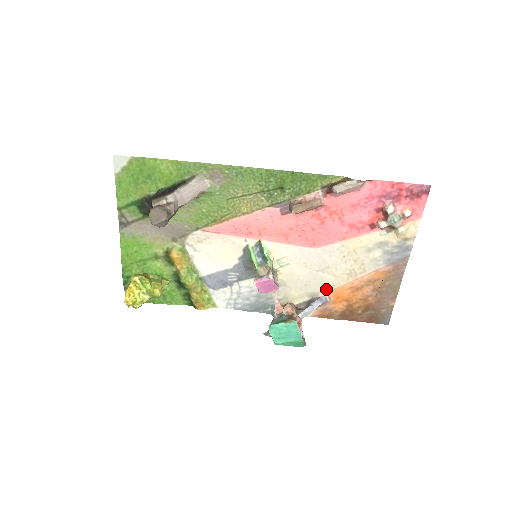
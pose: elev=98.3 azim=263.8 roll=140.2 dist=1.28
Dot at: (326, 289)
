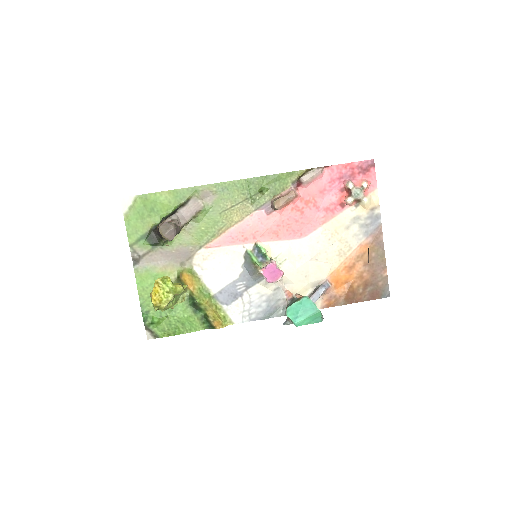
Dot at: (324, 275)
